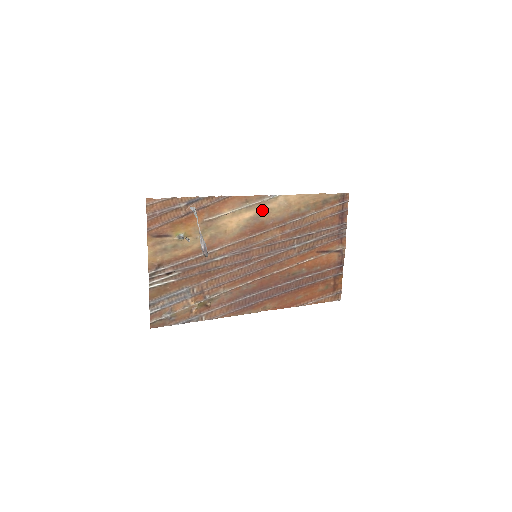
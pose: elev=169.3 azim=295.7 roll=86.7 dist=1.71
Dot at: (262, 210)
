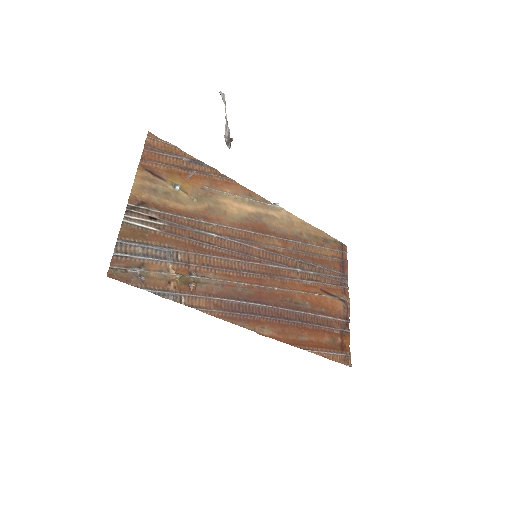
Dot at: (265, 213)
